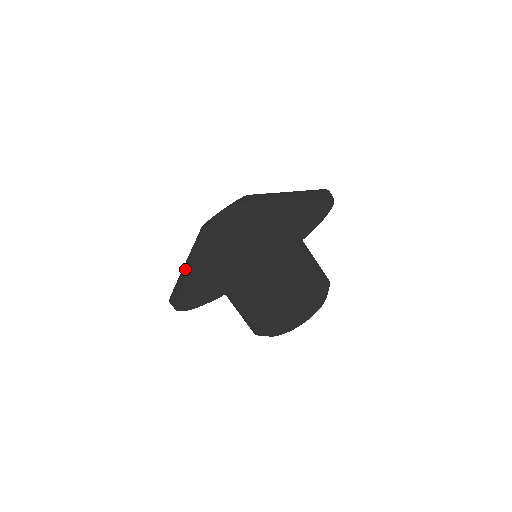
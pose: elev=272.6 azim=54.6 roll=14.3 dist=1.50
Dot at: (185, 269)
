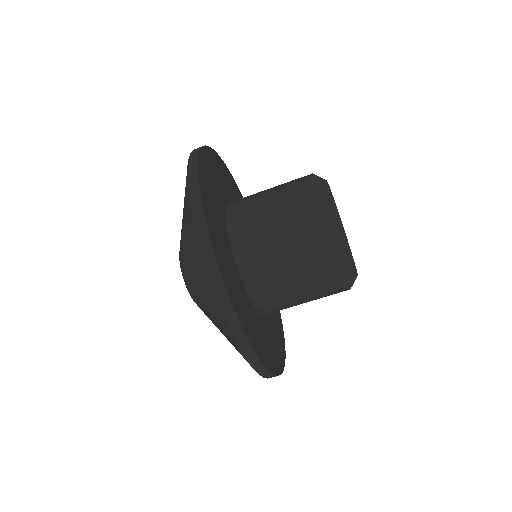
Dot at: (201, 294)
